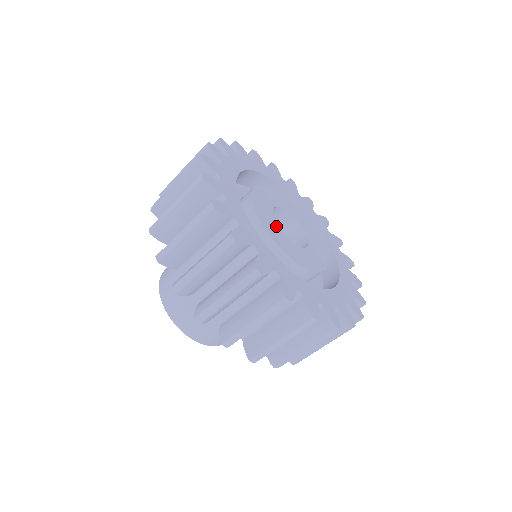
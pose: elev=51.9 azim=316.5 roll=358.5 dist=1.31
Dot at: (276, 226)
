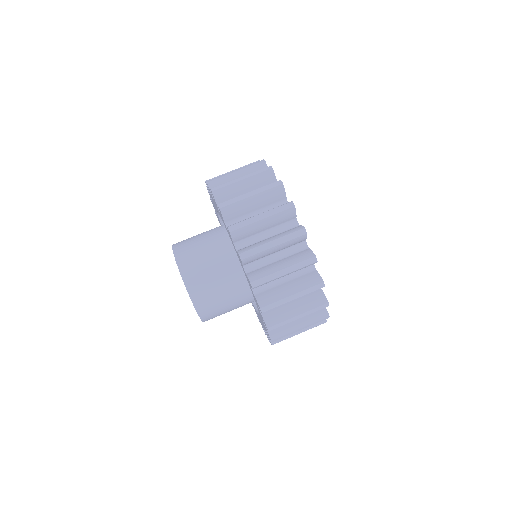
Dot at: occluded
